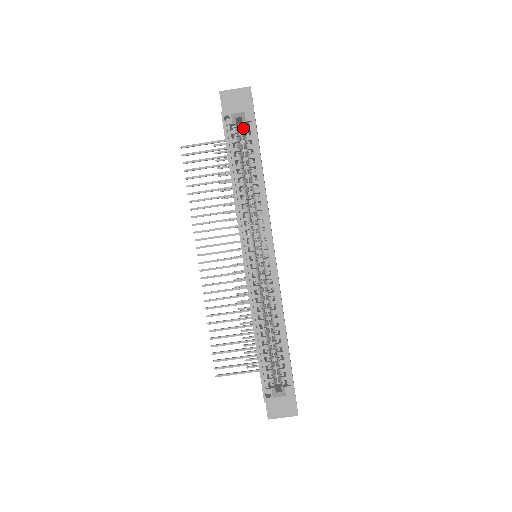
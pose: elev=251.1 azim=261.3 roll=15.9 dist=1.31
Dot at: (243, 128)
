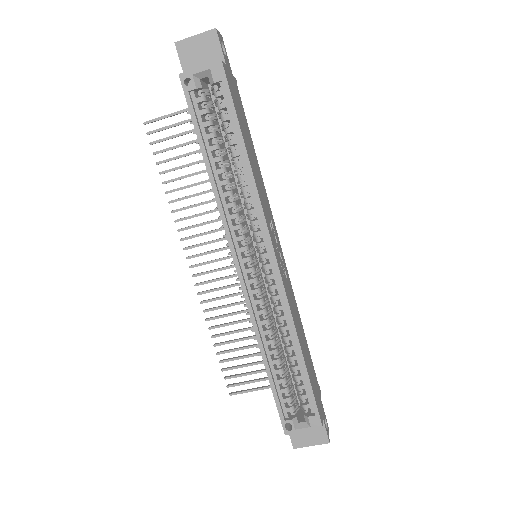
Dot at: (213, 91)
